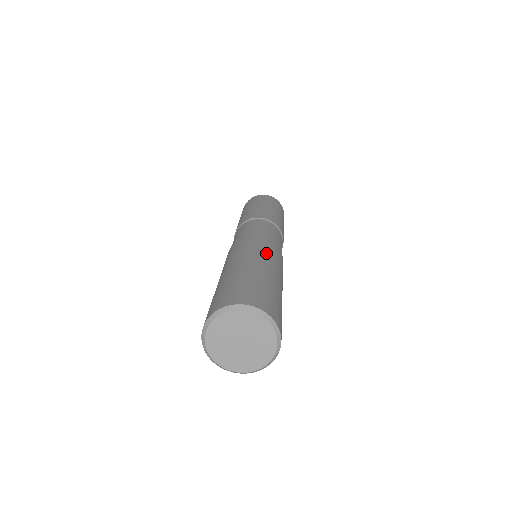
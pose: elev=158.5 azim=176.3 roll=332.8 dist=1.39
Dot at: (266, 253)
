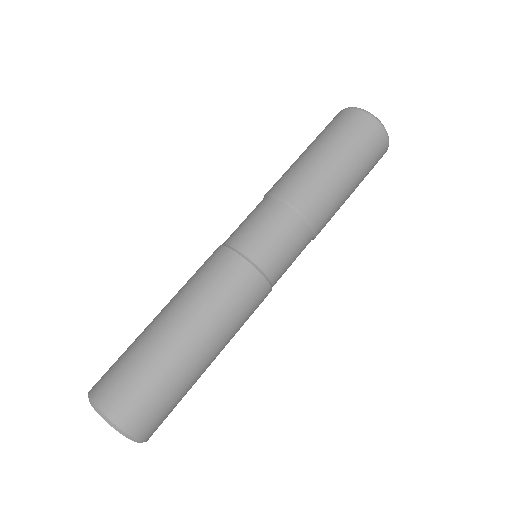
Dot at: (217, 308)
